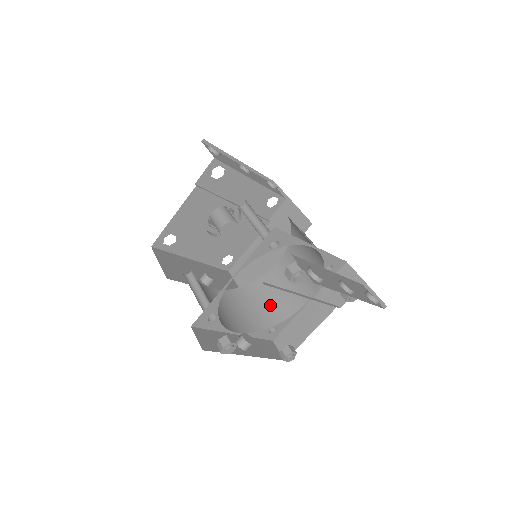
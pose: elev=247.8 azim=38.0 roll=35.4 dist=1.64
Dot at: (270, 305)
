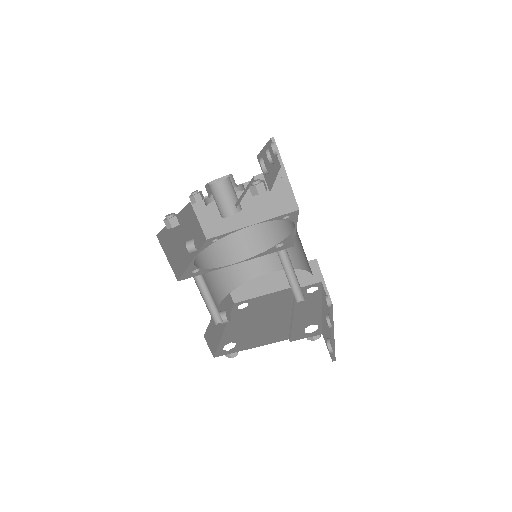
Dot at: (237, 266)
